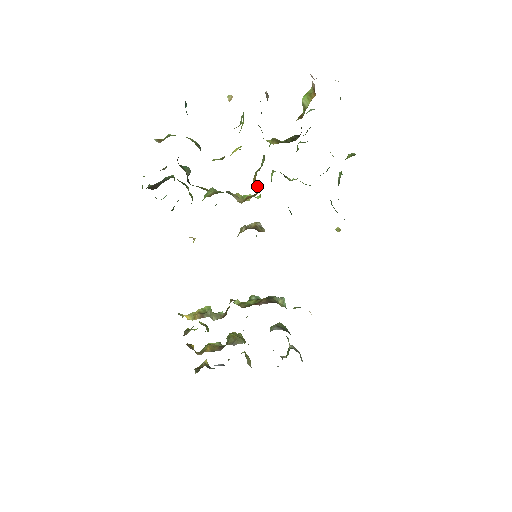
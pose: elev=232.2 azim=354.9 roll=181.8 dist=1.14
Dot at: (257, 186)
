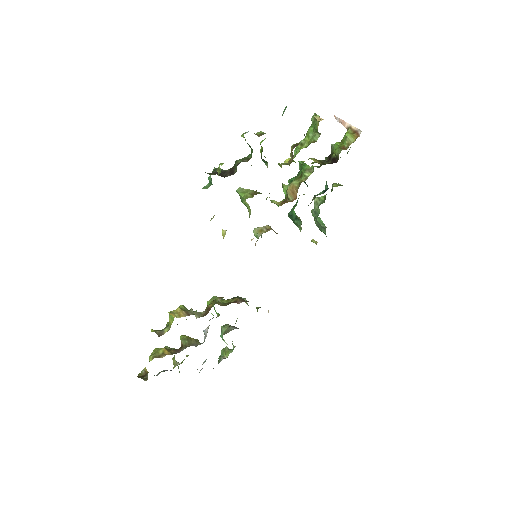
Dot at: (295, 194)
